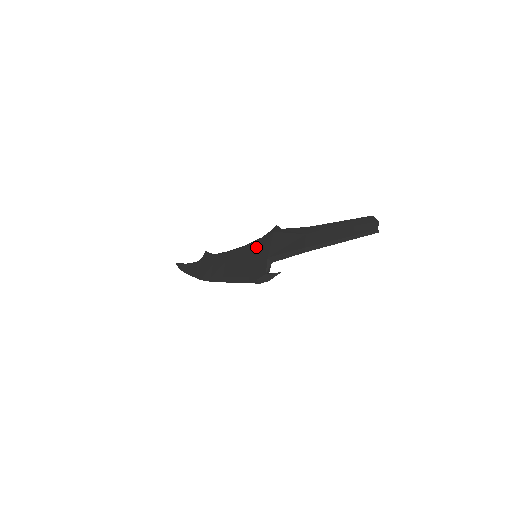
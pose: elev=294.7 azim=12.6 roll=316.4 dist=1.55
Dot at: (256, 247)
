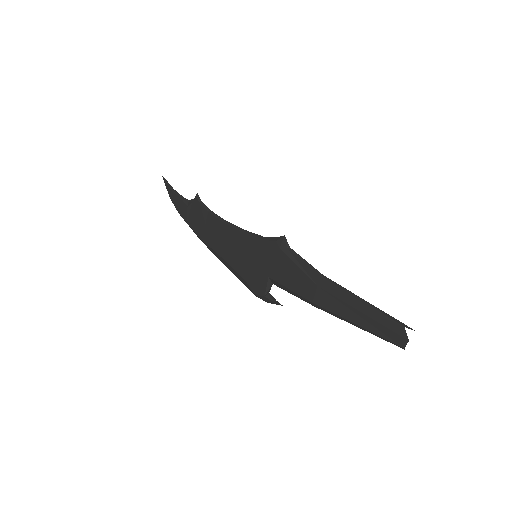
Dot at: (256, 249)
